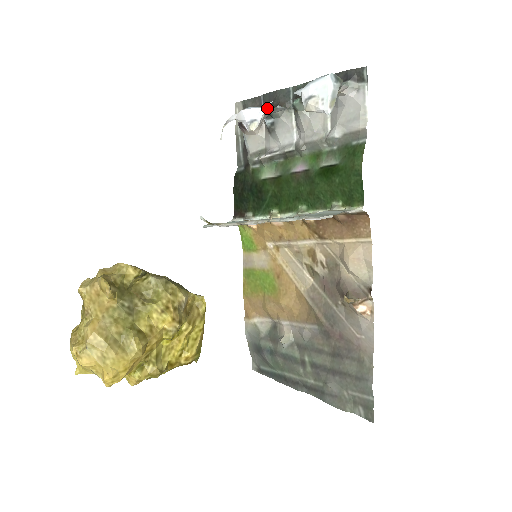
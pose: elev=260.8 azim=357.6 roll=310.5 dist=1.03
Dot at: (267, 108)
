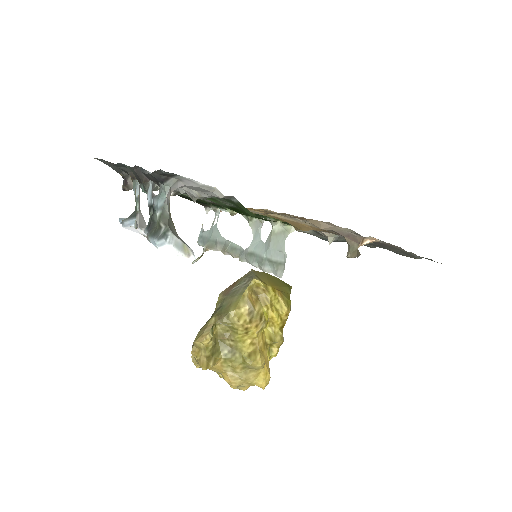
Dot at: (137, 224)
